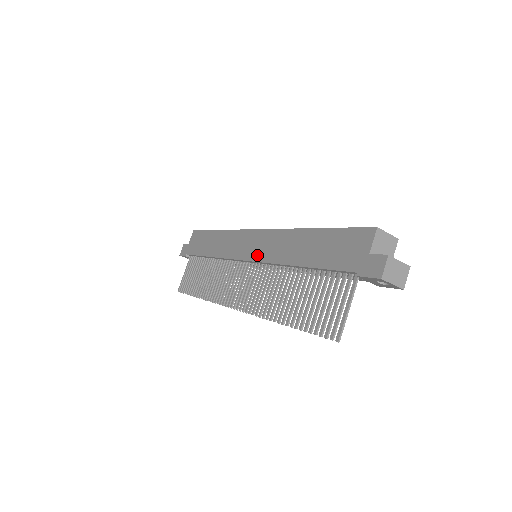
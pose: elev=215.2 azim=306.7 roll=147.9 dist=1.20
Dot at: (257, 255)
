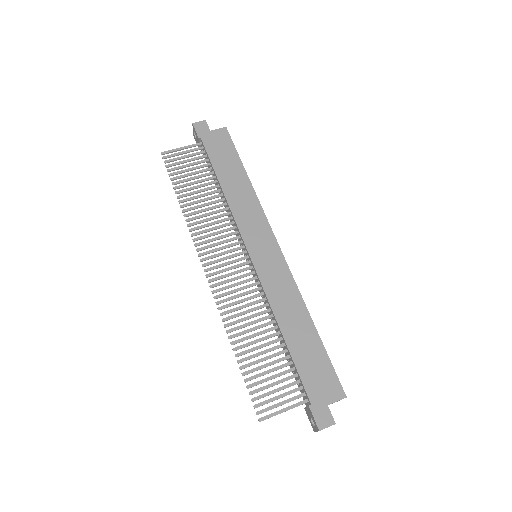
Dot at: (262, 269)
